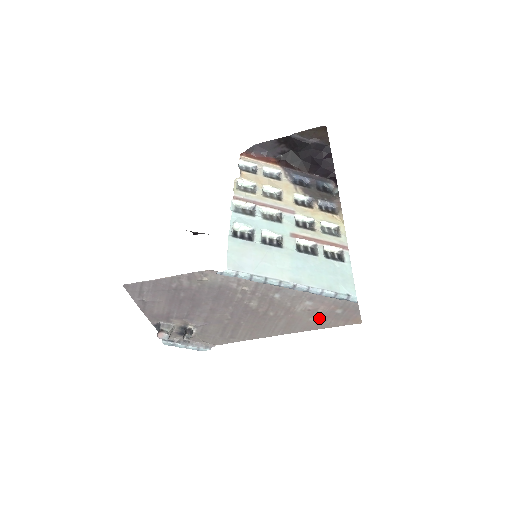
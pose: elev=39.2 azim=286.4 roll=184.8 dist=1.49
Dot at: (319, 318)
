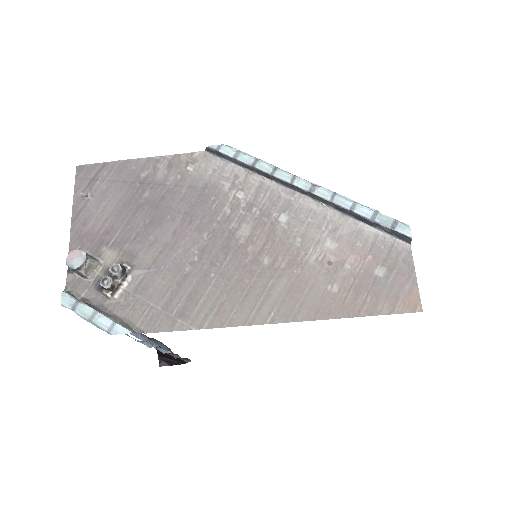
Dot at: (345, 287)
